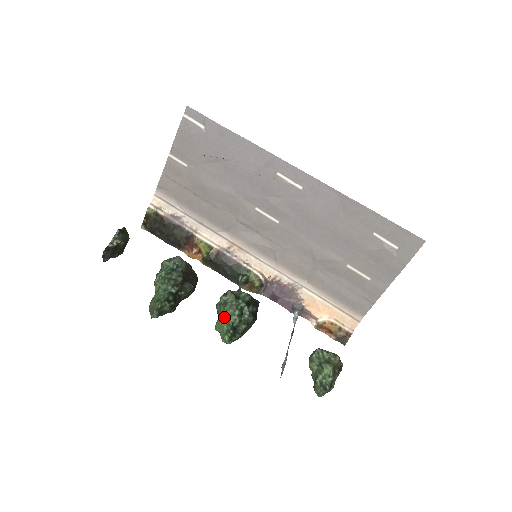
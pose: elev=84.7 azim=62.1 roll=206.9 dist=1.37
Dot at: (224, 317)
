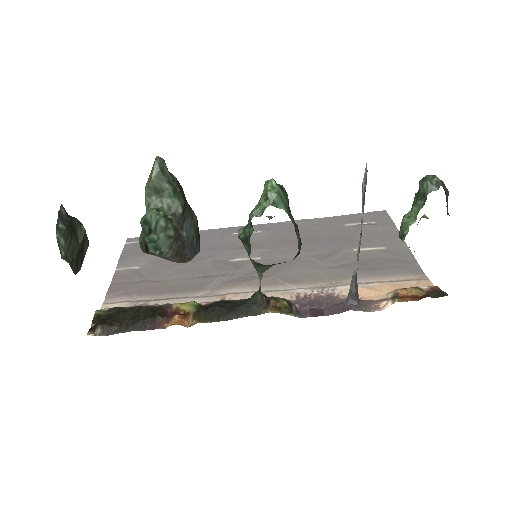
Dot at: occluded
